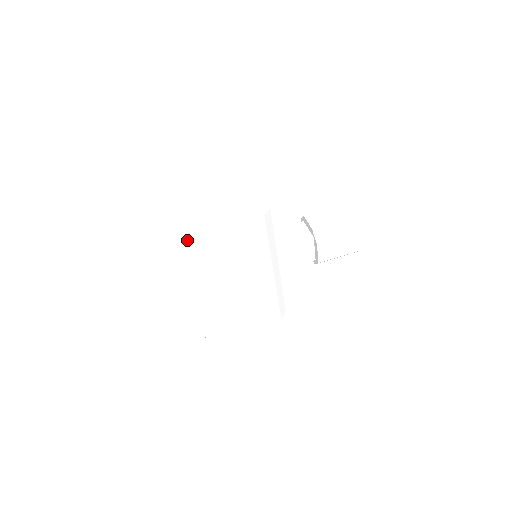
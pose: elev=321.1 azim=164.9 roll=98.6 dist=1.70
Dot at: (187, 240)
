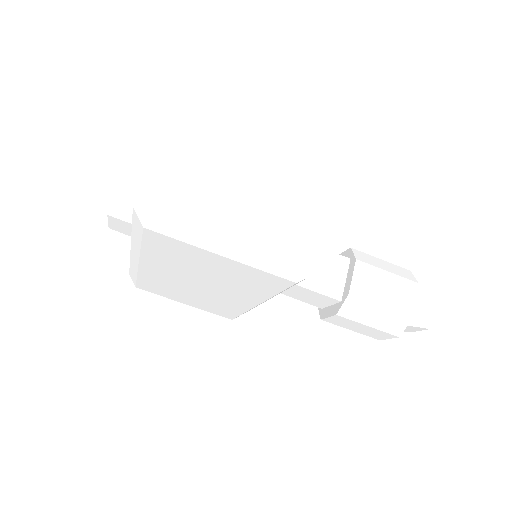
Dot at: (157, 234)
